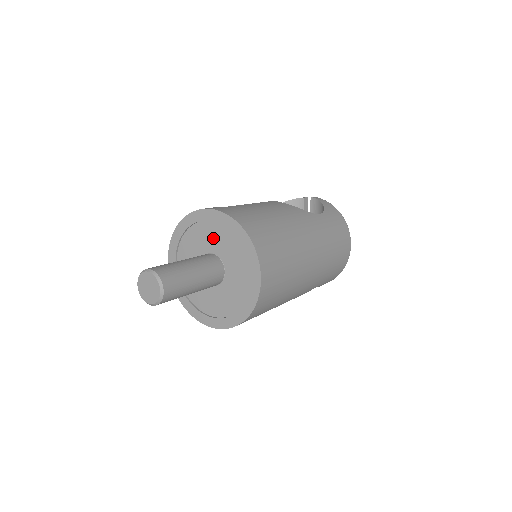
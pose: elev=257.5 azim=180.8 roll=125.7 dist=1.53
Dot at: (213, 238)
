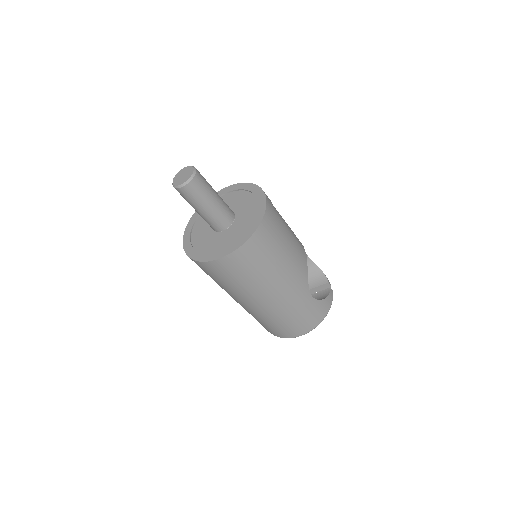
Dot at: (246, 212)
